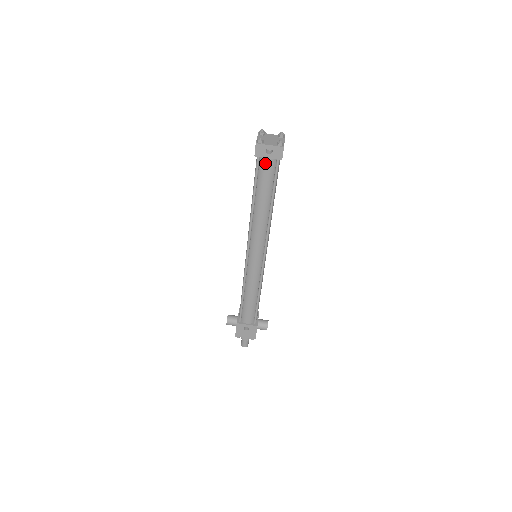
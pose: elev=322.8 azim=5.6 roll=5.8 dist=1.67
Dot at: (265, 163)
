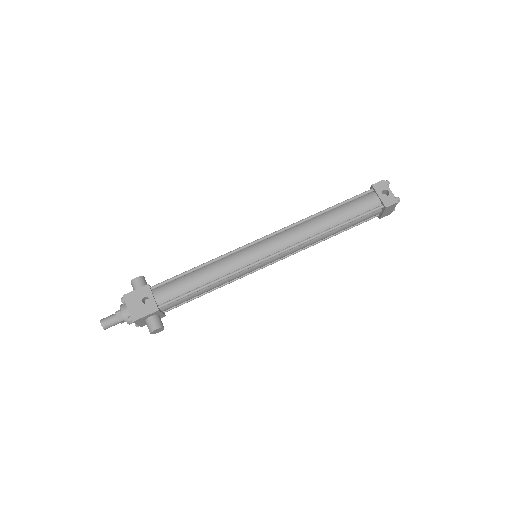
Dot at: (371, 198)
